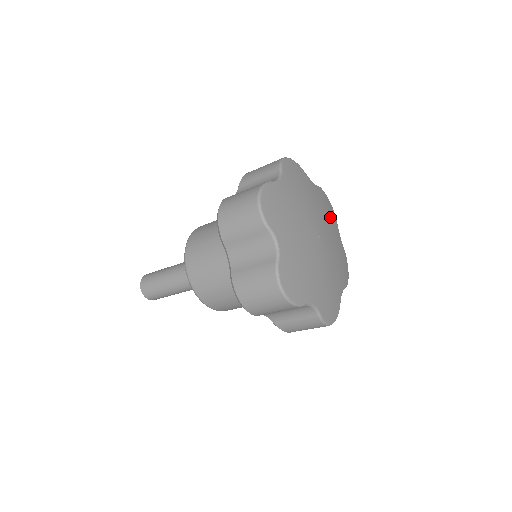
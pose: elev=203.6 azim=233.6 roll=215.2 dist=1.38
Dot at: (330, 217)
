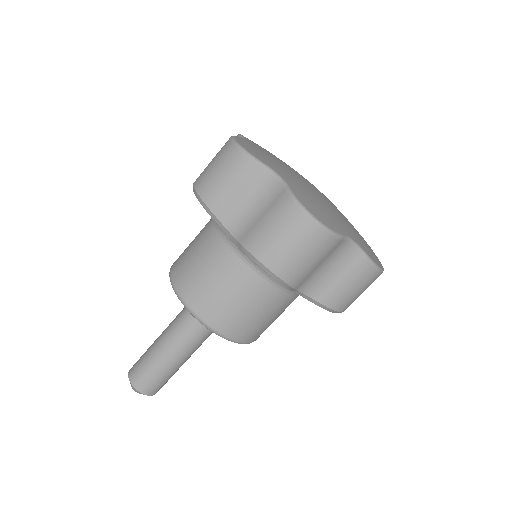
Dot at: occluded
